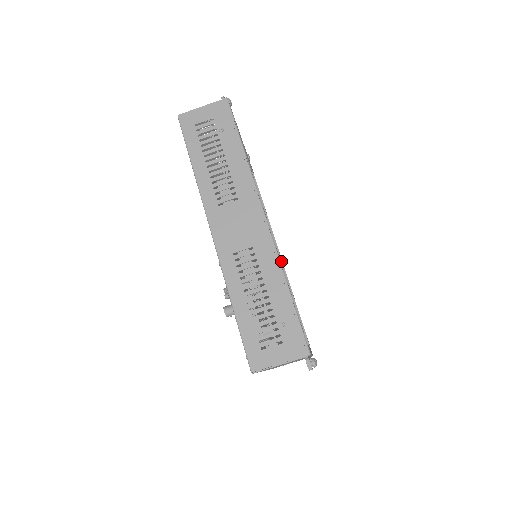
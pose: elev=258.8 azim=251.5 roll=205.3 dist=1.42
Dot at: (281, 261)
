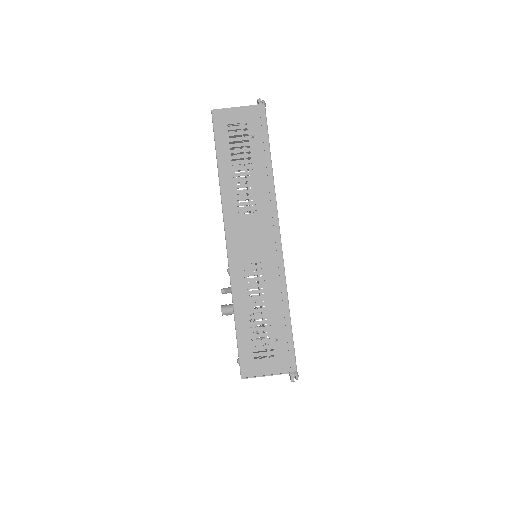
Dot at: occluded
